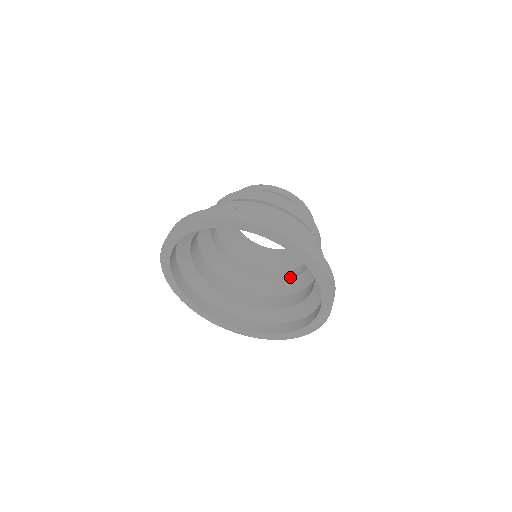
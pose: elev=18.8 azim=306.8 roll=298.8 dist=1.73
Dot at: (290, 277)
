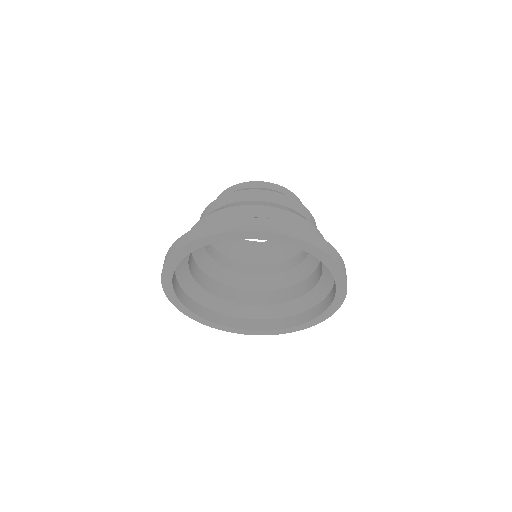
Dot at: (262, 273)
